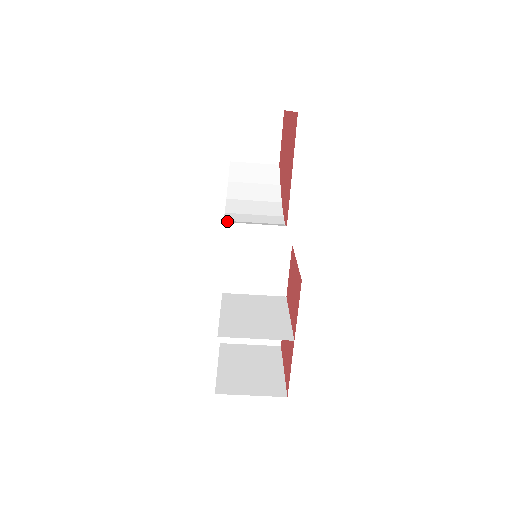
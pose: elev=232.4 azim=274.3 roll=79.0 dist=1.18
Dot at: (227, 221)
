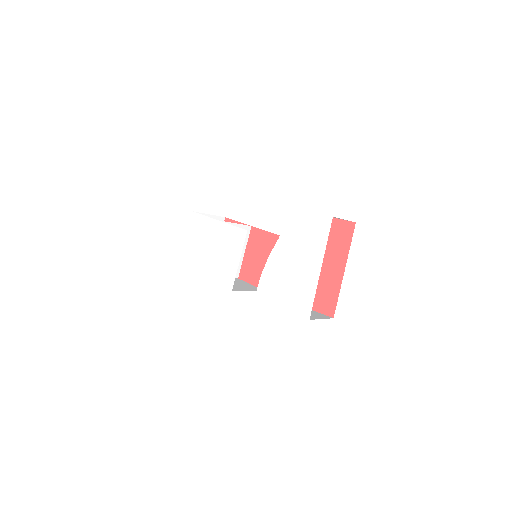
Dot at: (258, 293)
